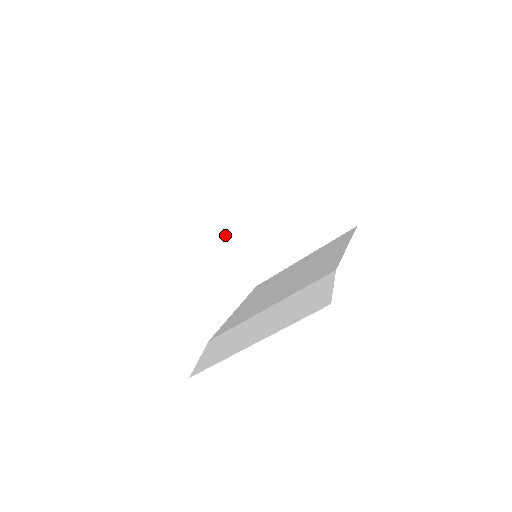
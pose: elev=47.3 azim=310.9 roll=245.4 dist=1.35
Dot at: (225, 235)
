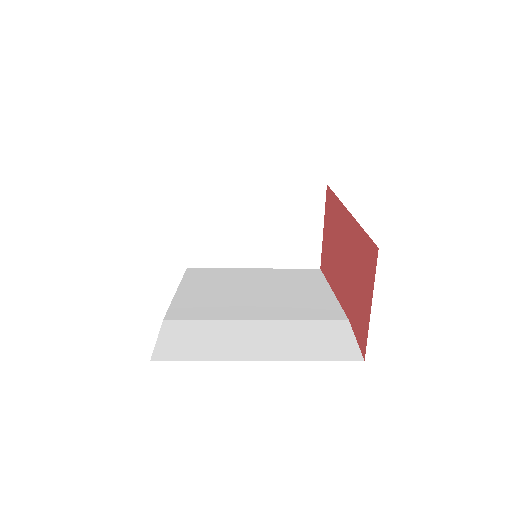
Dot at: (194, 202)
